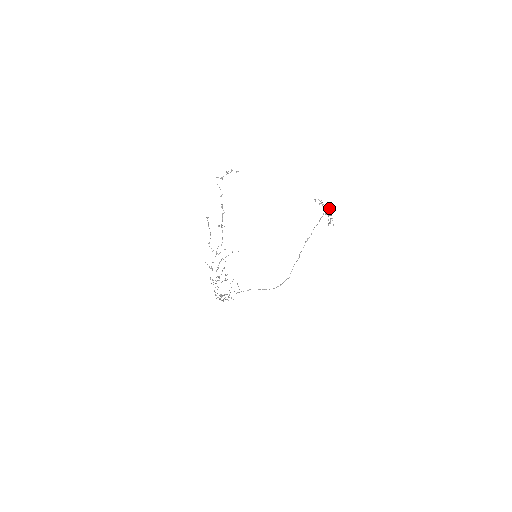
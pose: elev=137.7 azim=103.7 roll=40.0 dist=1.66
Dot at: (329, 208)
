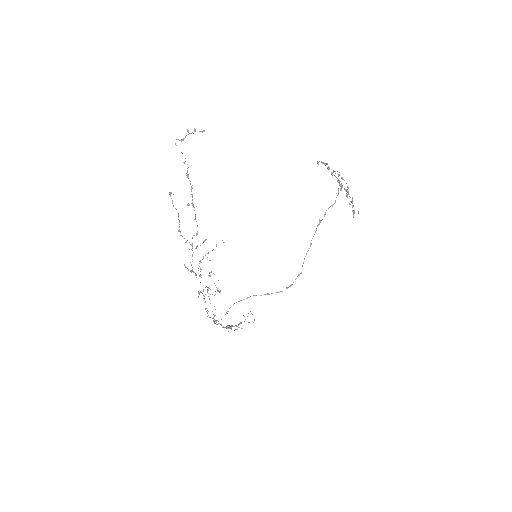
Dot at: (342, 178)
